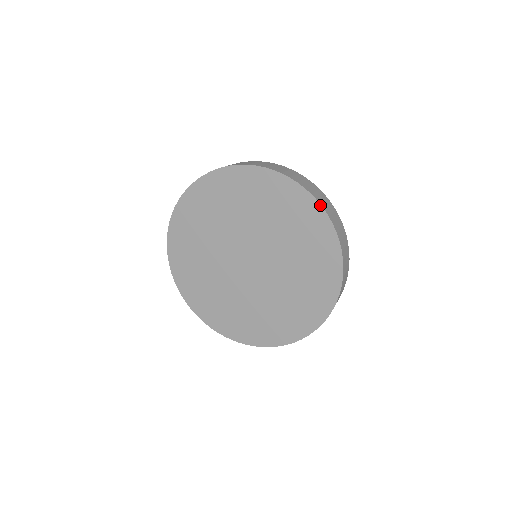
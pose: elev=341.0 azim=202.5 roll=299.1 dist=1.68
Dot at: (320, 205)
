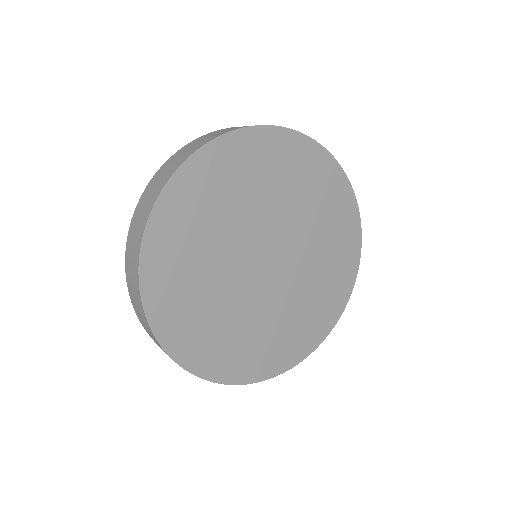
Dot at: (340, 166)
